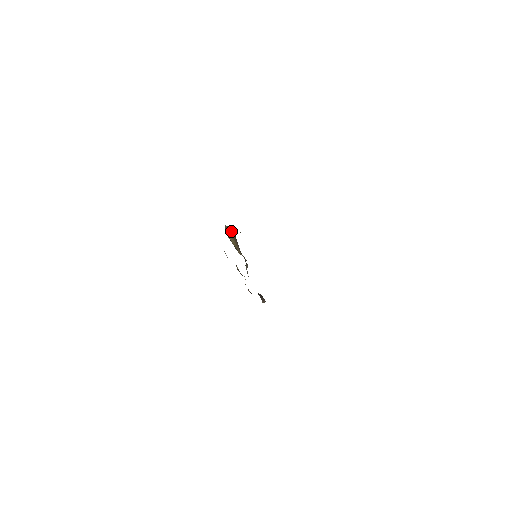
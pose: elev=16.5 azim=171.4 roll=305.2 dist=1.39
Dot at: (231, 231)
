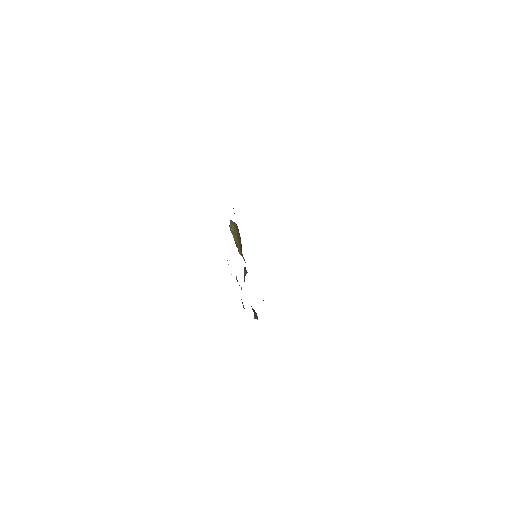
Dot at: (236, 229)
